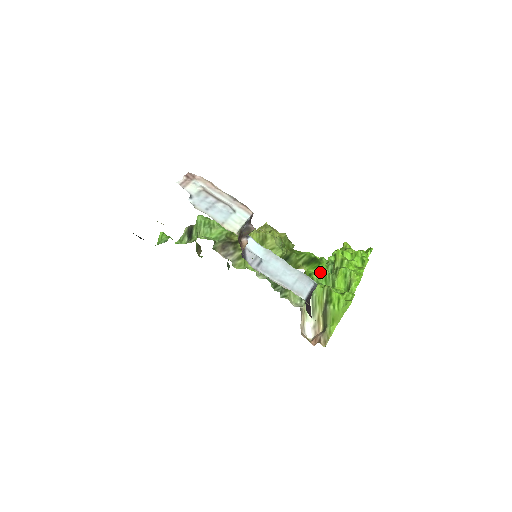
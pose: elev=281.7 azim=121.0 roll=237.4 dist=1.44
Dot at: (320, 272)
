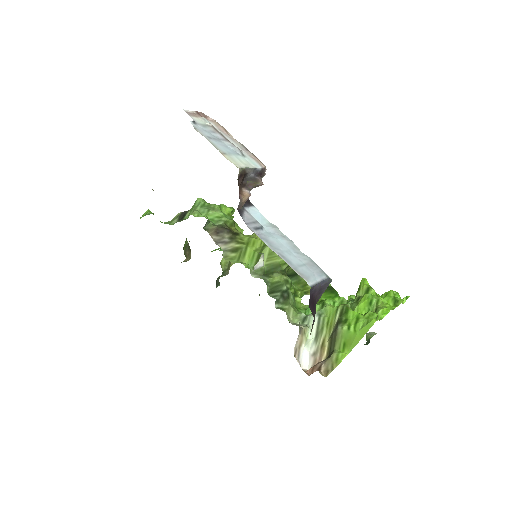
Dot at: (335, 300)
